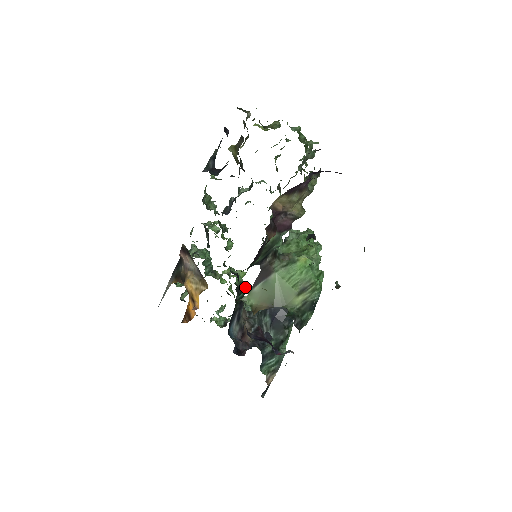
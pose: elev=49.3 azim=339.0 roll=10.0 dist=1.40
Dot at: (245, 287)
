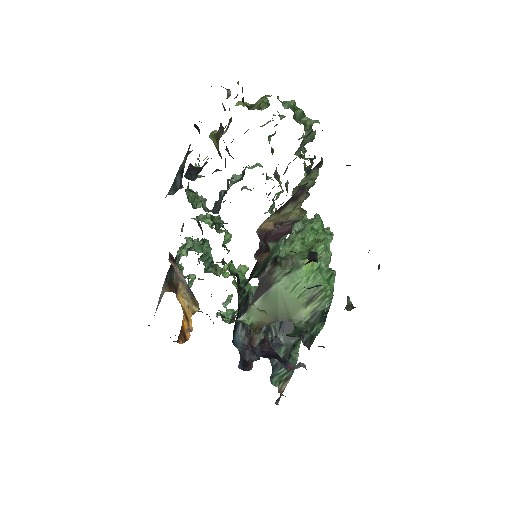
Dot at: (249, 285)
